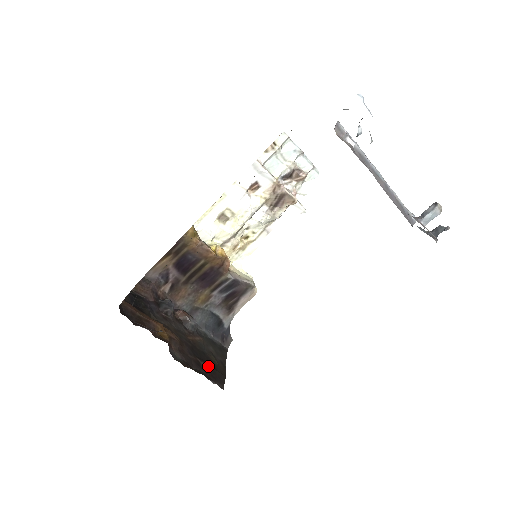
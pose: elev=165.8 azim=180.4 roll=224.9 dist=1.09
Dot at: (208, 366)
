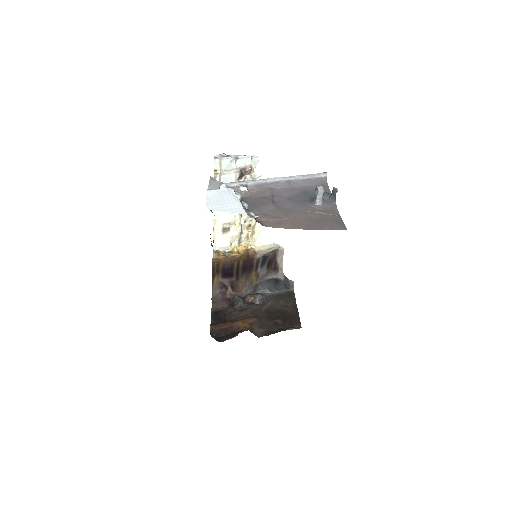
Dot at: (284, 319)
